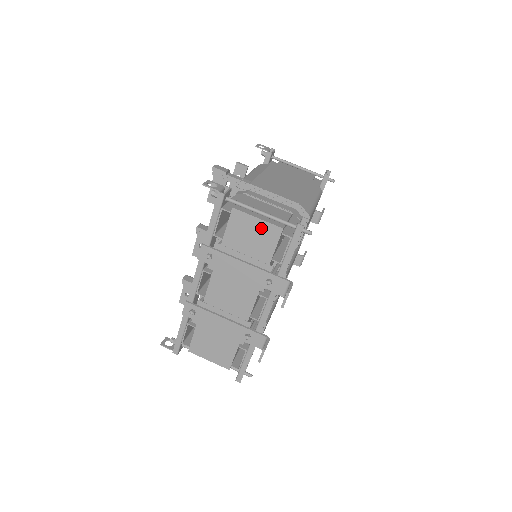
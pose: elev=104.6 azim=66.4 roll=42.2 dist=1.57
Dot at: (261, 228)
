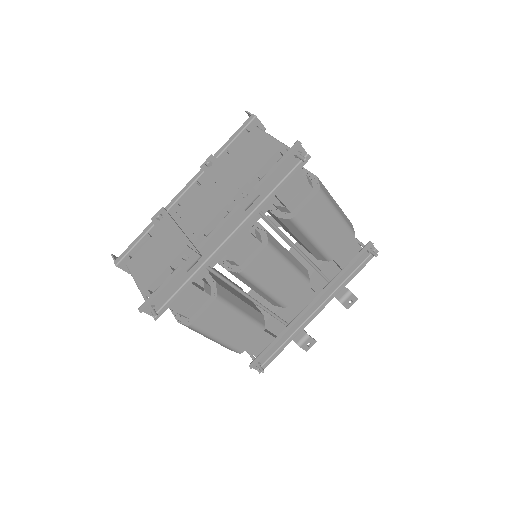
Dot at: (265, 144)
